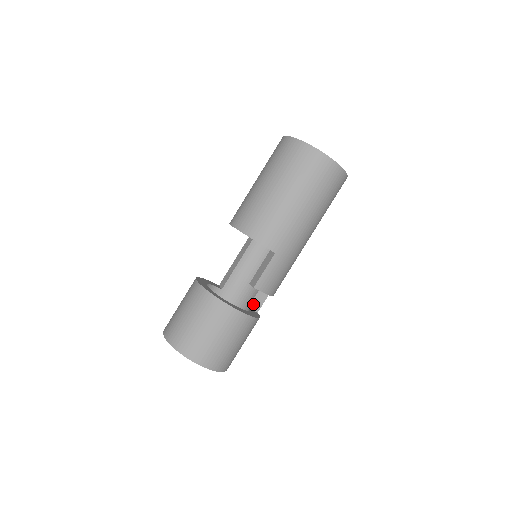
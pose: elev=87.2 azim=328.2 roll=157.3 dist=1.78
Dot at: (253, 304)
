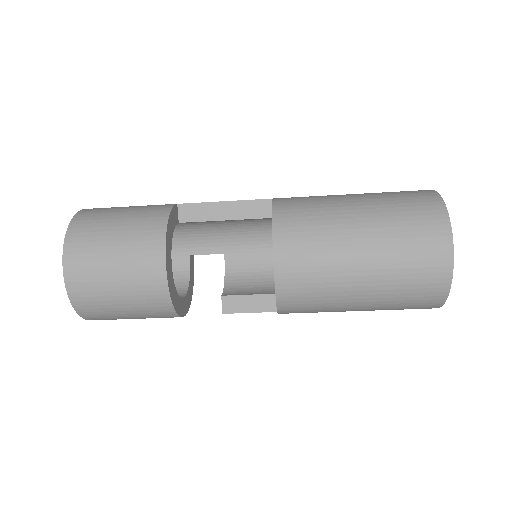
Dot at: (198, 254)
